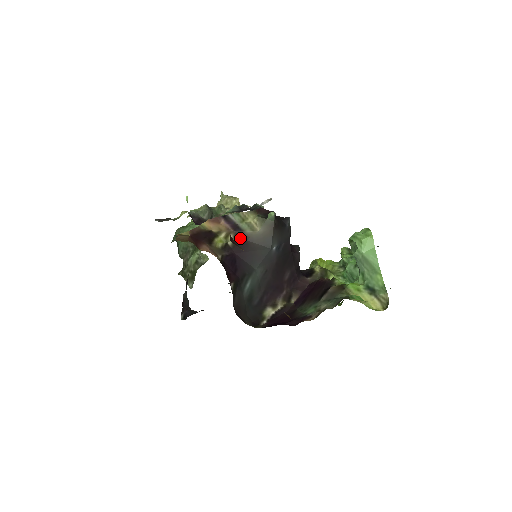
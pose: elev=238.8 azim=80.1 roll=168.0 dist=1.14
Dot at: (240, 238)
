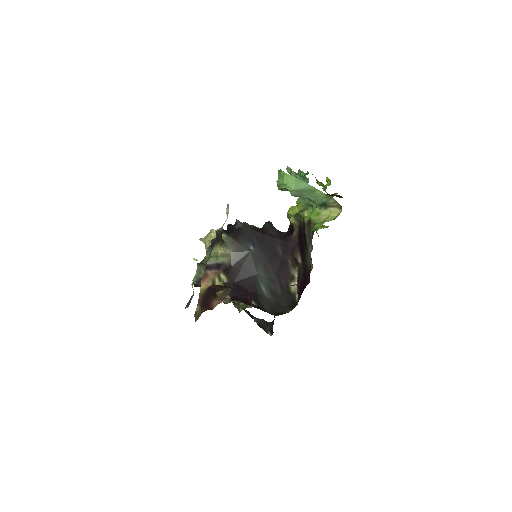
Dot at: (227, 270)
